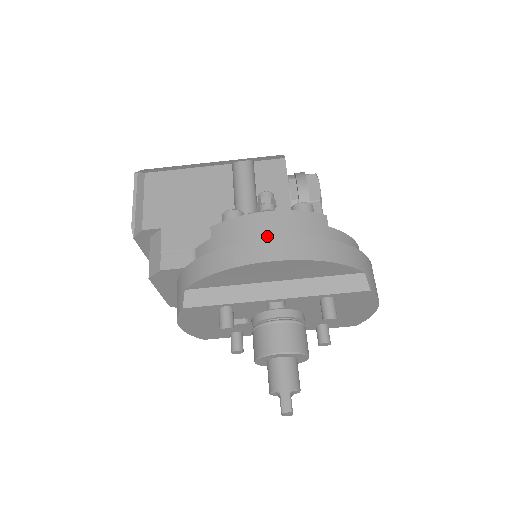
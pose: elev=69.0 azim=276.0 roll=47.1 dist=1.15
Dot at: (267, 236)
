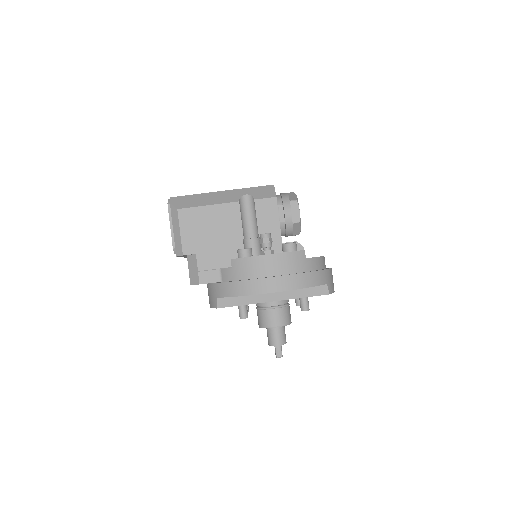
Dot at: (269, 272)
